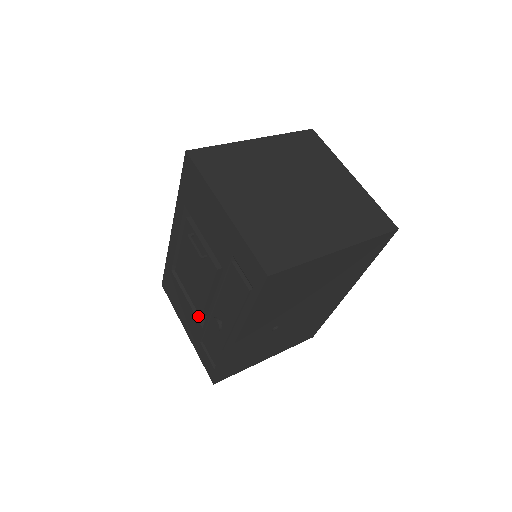
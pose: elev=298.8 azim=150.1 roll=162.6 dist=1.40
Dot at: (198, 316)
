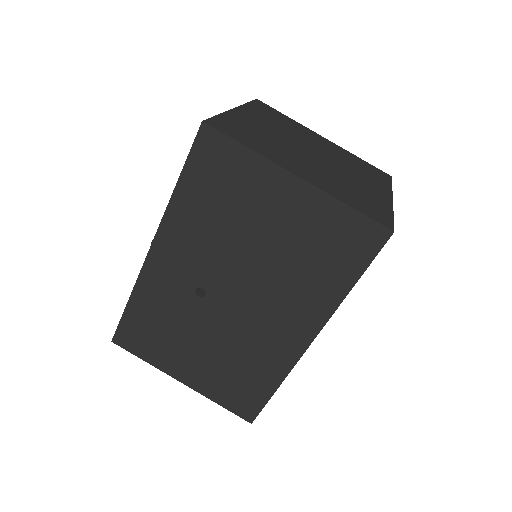
Dot at: occluded
